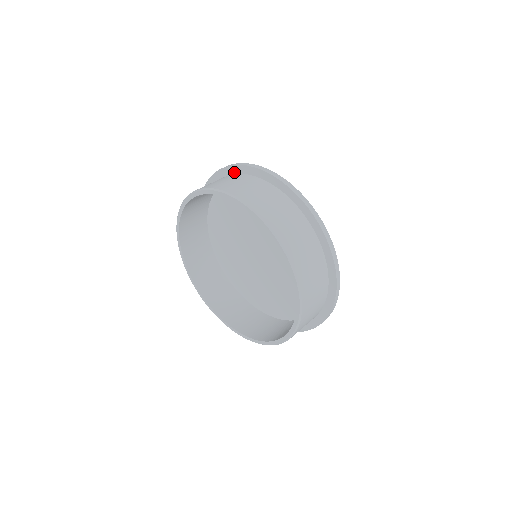
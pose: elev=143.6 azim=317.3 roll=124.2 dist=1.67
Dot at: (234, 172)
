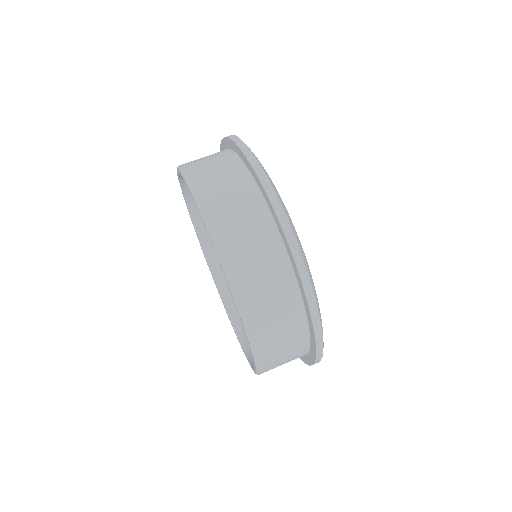
Dot at: (260, 188)
